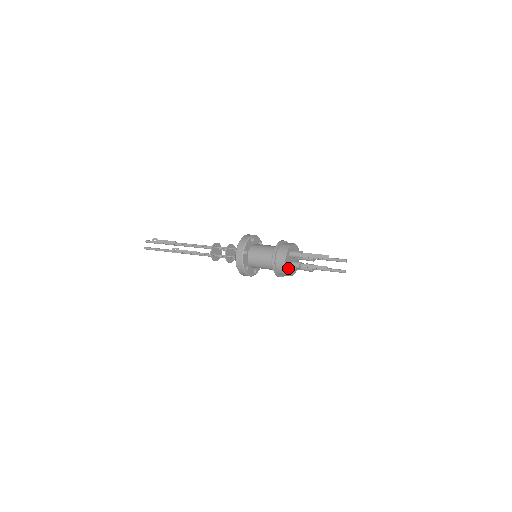
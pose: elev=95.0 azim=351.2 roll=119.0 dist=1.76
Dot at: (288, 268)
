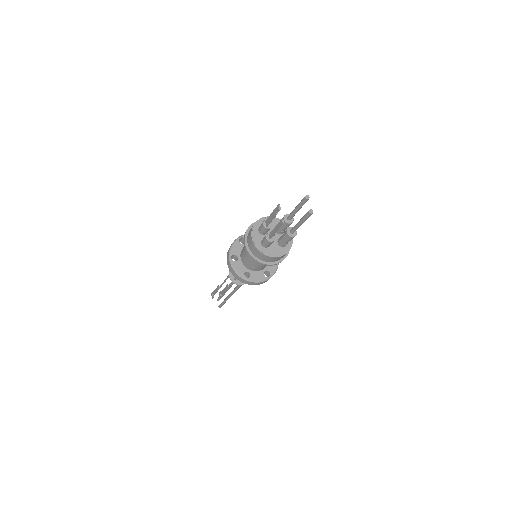
Dot at: (266, 249)
